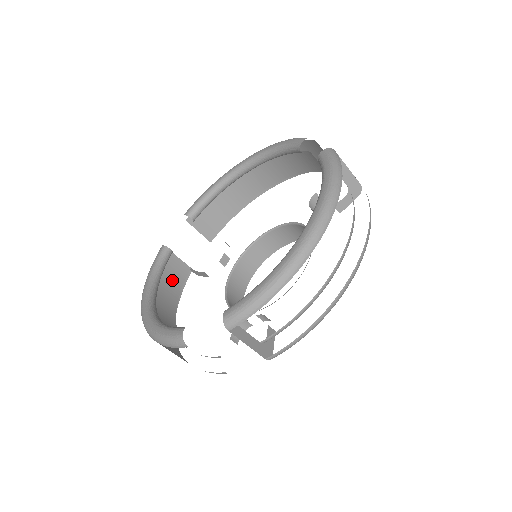
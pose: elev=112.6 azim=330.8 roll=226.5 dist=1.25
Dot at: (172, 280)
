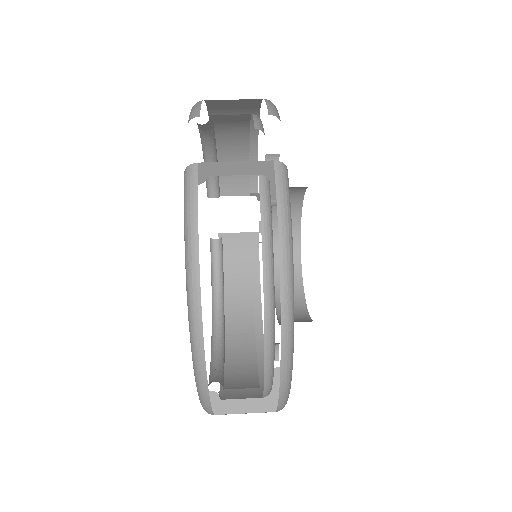
Dot at: (237, 263)
